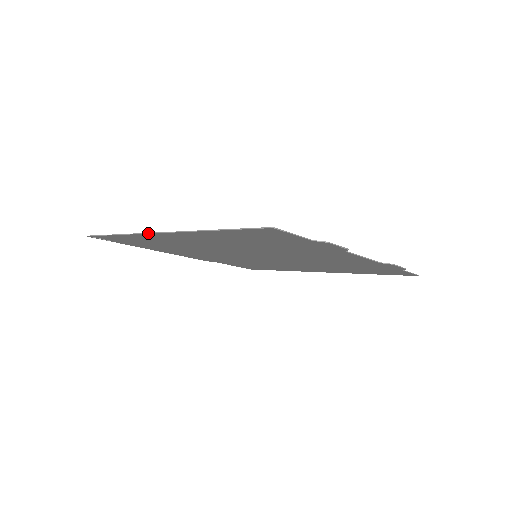
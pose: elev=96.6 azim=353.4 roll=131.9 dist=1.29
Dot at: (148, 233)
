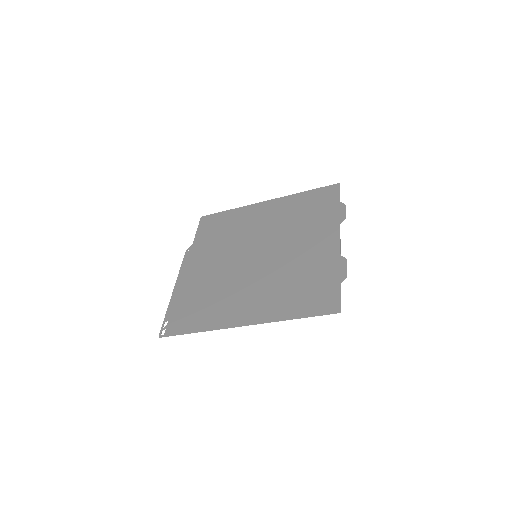
Dot at: occluded
